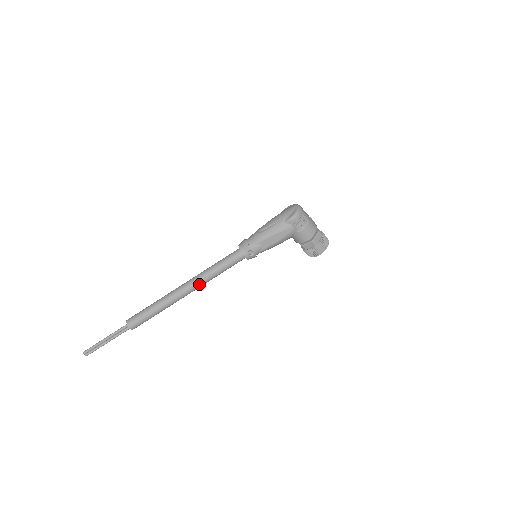
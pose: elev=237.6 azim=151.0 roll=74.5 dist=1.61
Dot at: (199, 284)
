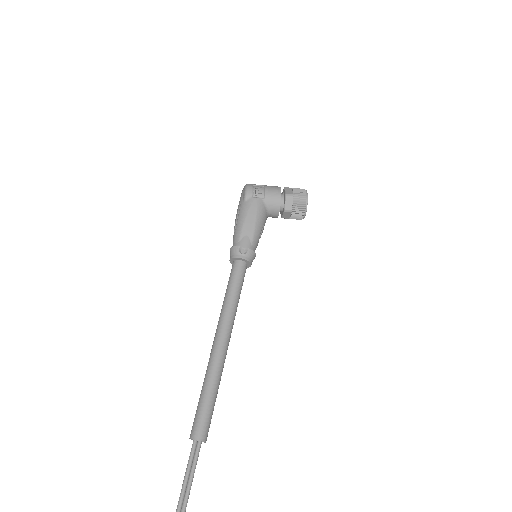
Dot at: (226, 324)
